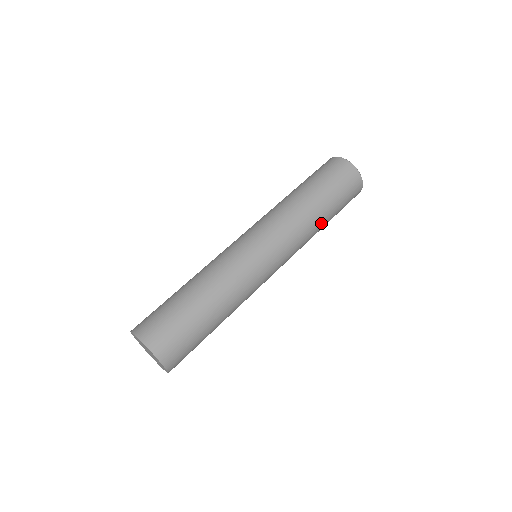
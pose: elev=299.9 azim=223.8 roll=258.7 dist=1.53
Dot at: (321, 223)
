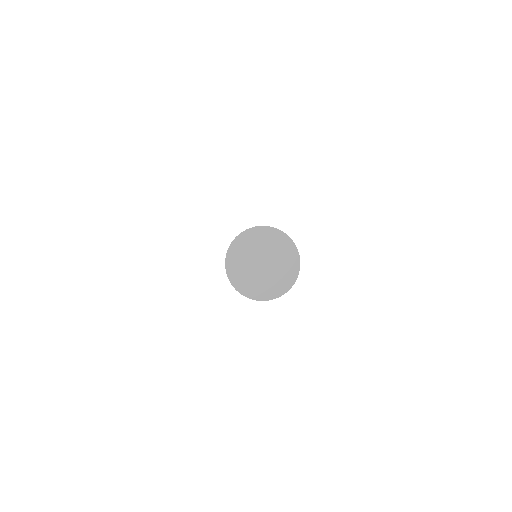
Dot at: occluded
